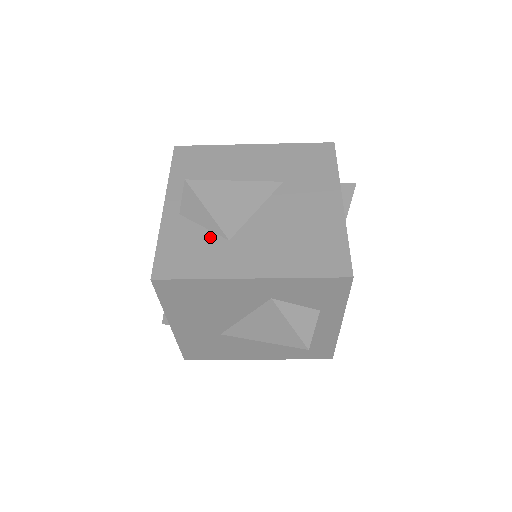
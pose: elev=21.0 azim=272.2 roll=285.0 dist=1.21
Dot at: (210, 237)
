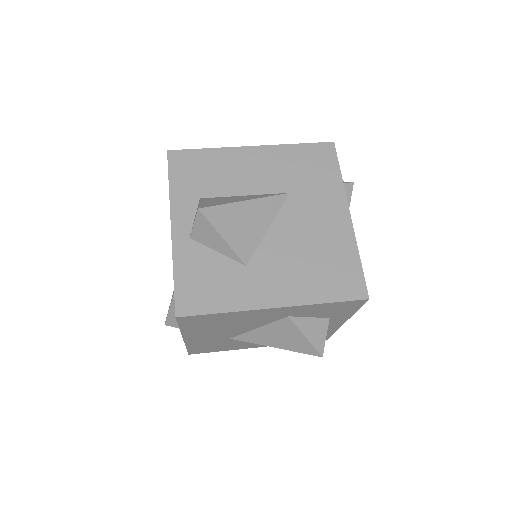
Dot at: (227, 264)
